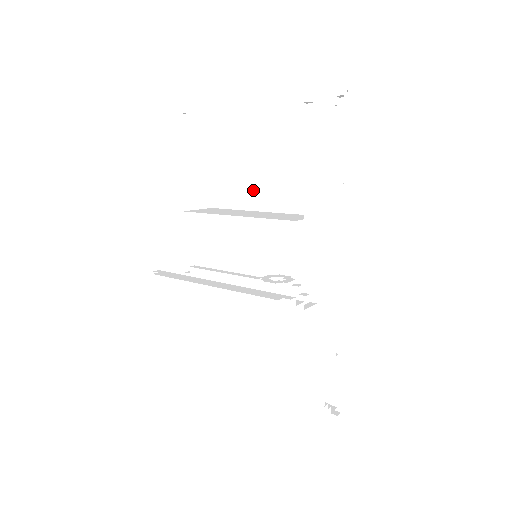
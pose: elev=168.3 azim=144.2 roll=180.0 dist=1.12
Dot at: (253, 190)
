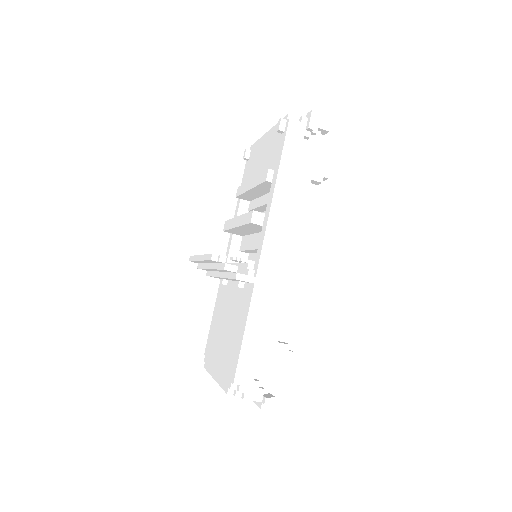
Dot at: occluded
